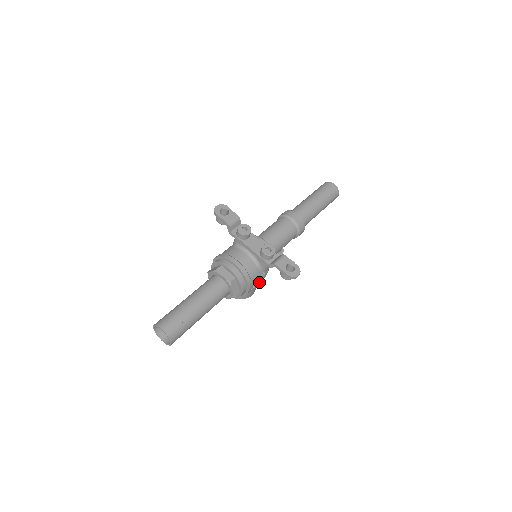
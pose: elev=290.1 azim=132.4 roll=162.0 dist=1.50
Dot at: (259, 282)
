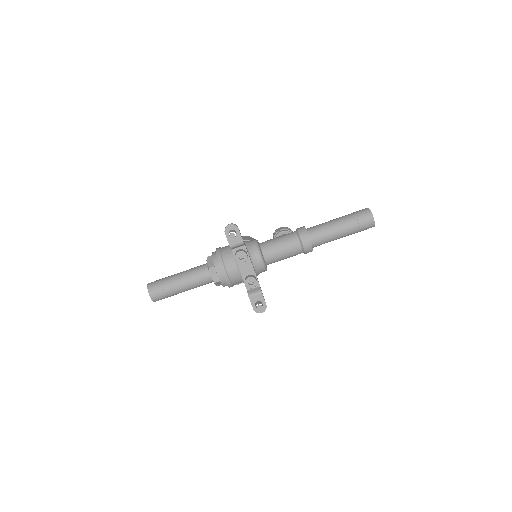
Dot at: occluded
